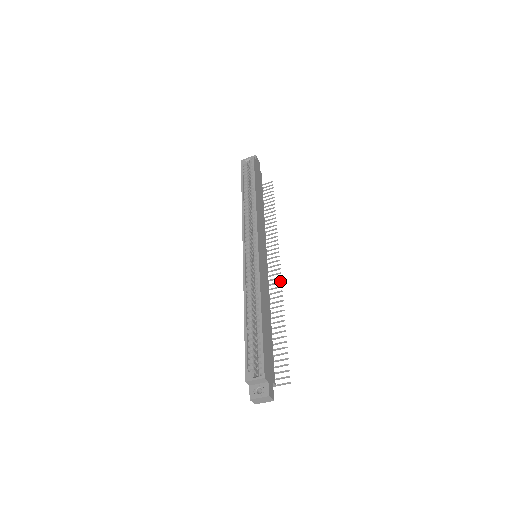
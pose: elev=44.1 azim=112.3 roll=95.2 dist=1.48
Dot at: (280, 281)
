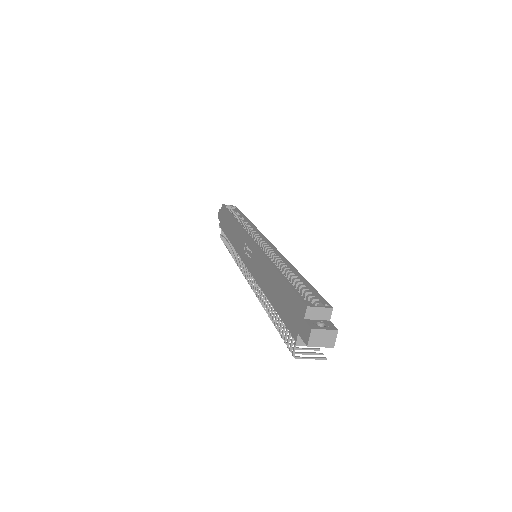
Dot at: occluded
